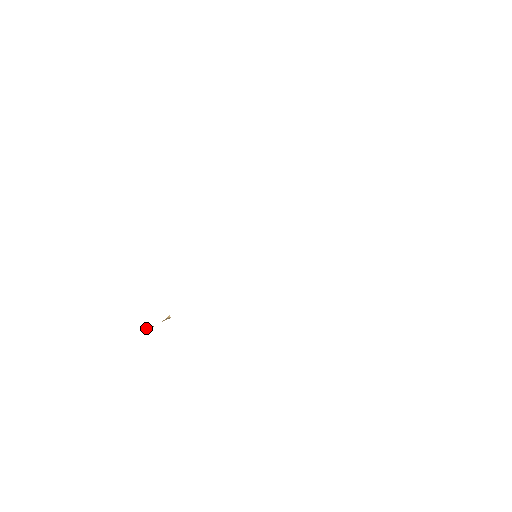
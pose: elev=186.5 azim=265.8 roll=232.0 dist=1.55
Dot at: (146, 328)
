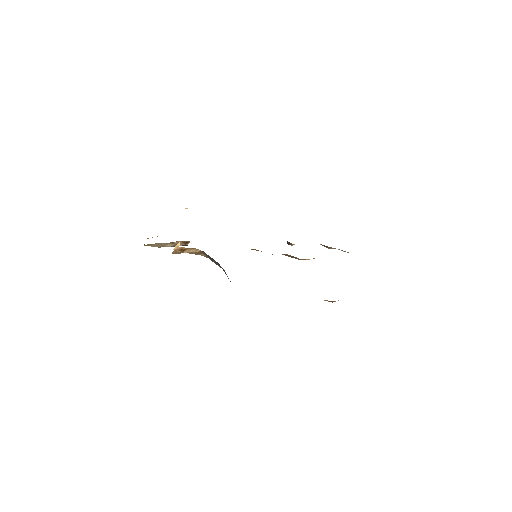
Dot at: occluded
